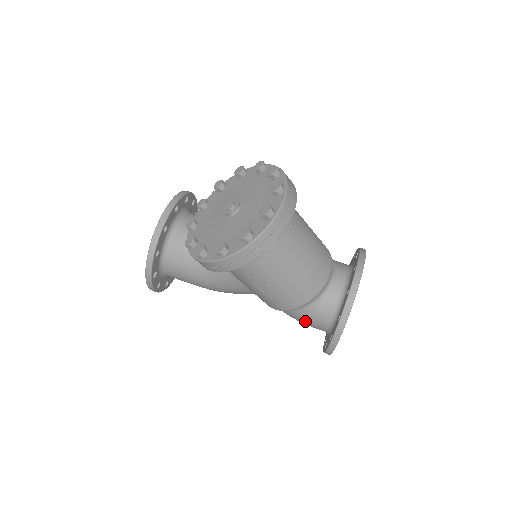
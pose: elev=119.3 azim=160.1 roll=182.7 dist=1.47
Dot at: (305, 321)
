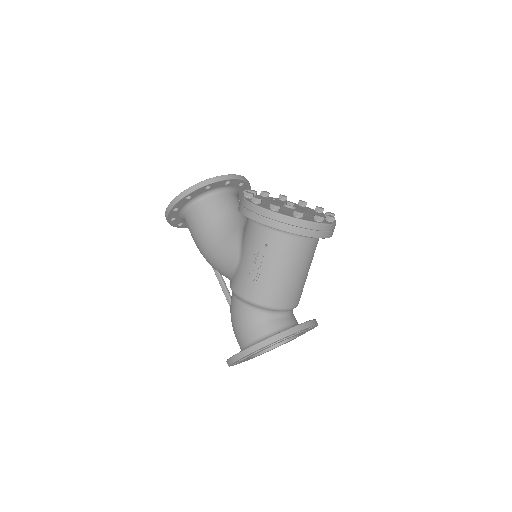
Dot at: (243, 323)
